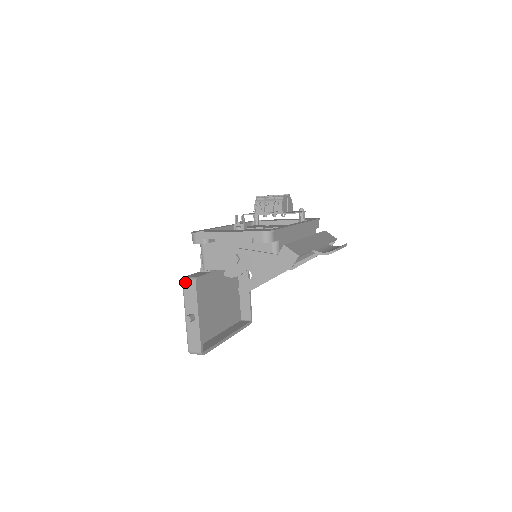
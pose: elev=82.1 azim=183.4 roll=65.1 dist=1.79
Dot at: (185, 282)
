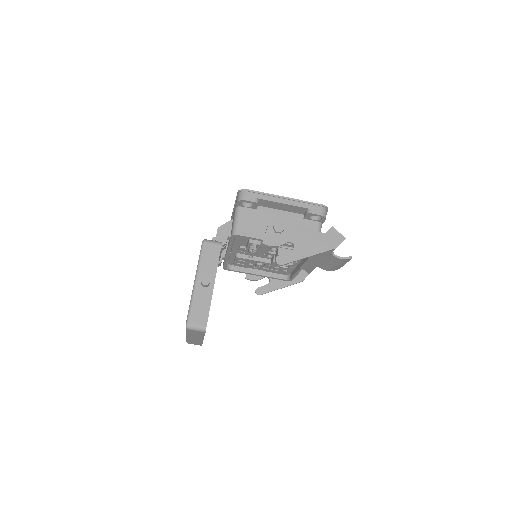
Dot at: (207, 243)
